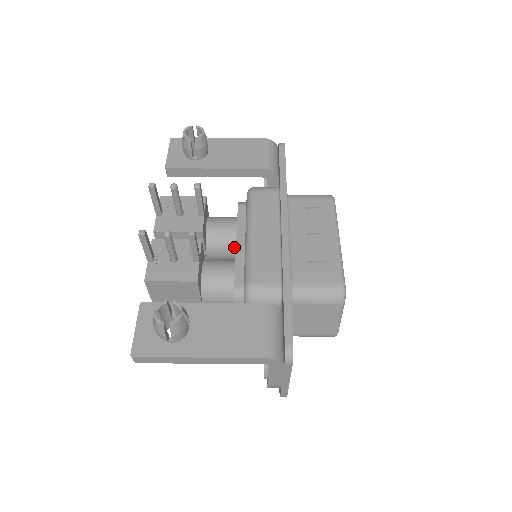
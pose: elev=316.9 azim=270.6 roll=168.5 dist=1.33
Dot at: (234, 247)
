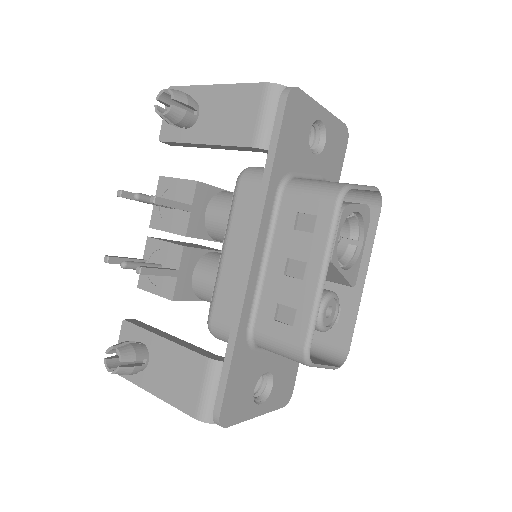
Dot at: occluded
